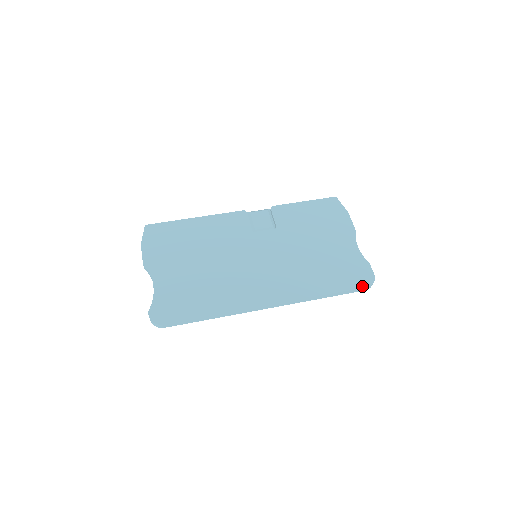
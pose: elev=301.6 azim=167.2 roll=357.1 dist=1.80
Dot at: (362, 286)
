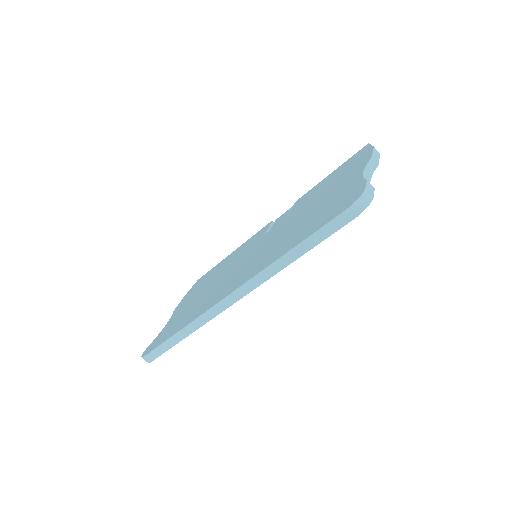
Dot at: (339, 213)
